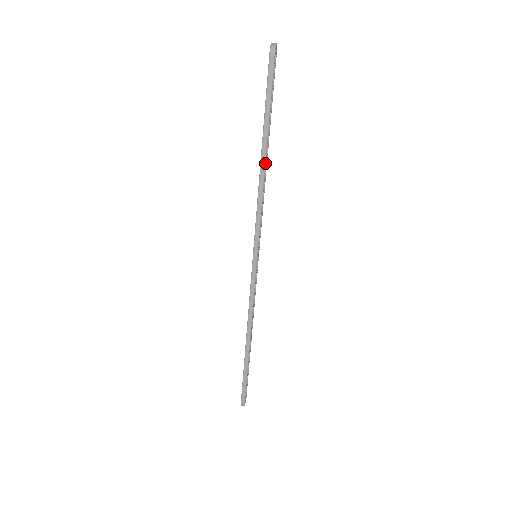
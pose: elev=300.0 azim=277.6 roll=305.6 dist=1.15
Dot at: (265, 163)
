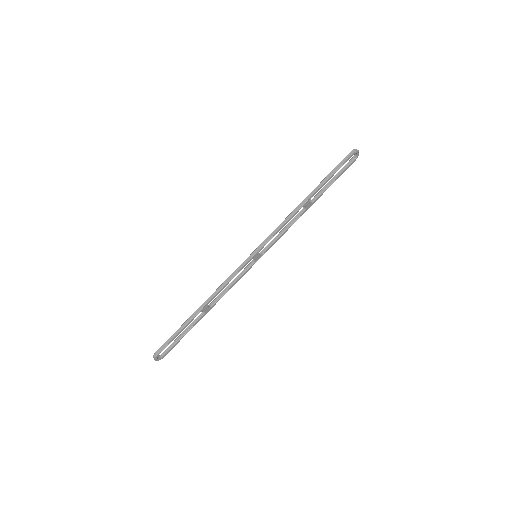
Dot at: (306, 202)
